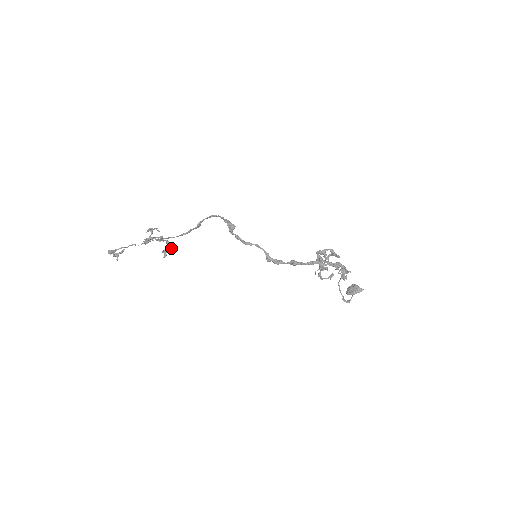
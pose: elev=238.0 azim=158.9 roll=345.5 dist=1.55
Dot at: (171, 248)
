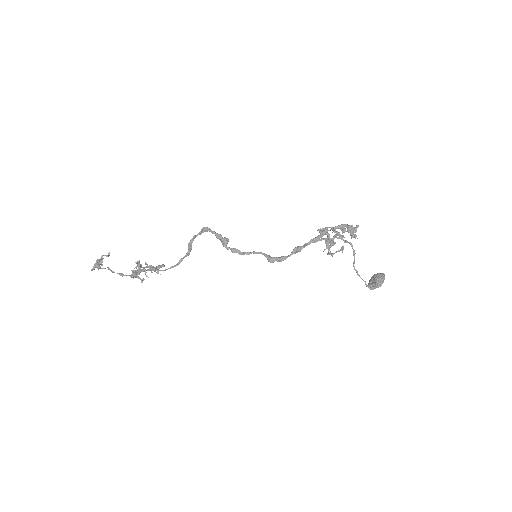
Dot at: (162, 264)
